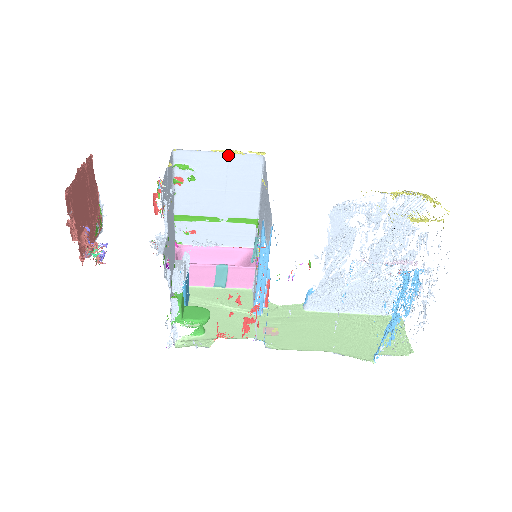
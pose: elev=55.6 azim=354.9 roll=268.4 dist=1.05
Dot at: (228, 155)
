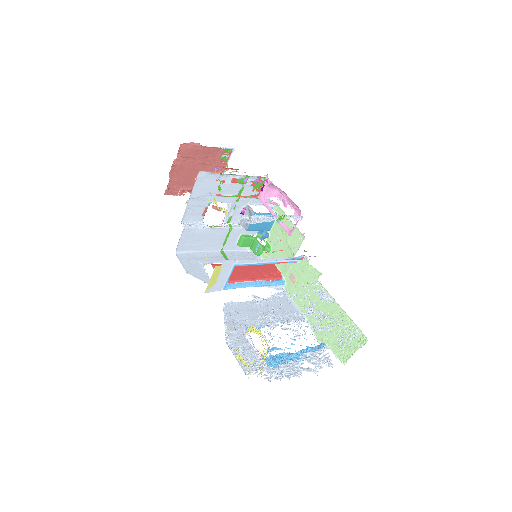
Dot at: occluded
